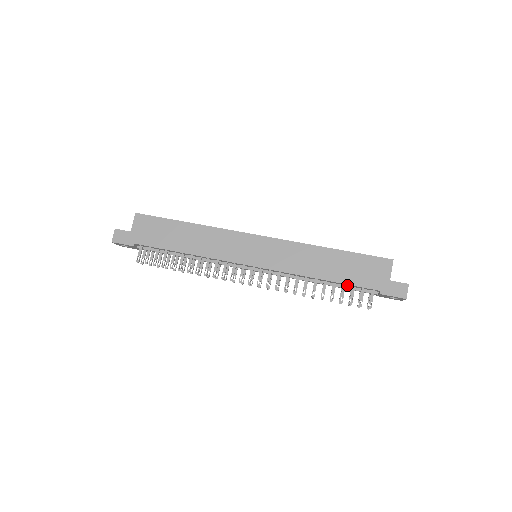
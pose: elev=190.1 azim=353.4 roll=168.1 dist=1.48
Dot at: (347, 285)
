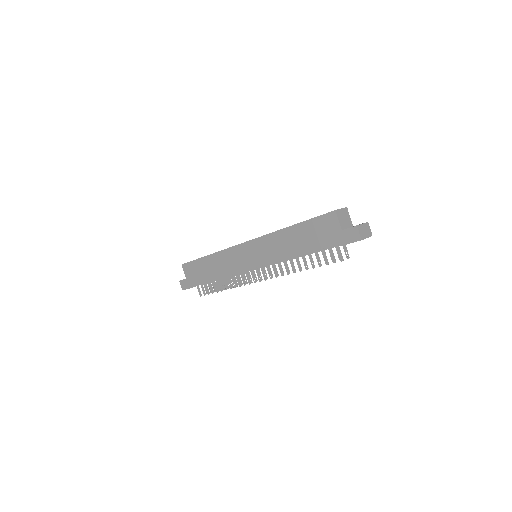
Dot at: (318, 249)
